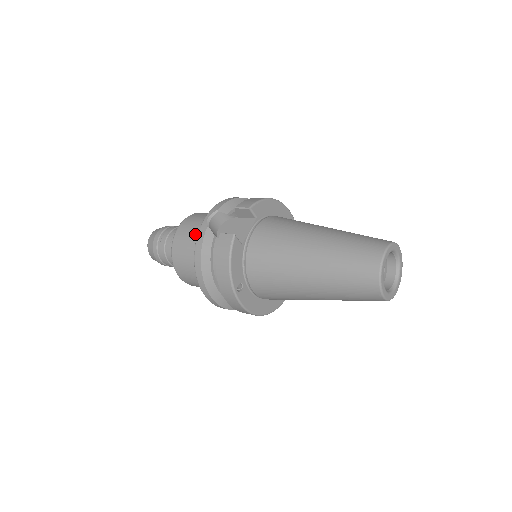
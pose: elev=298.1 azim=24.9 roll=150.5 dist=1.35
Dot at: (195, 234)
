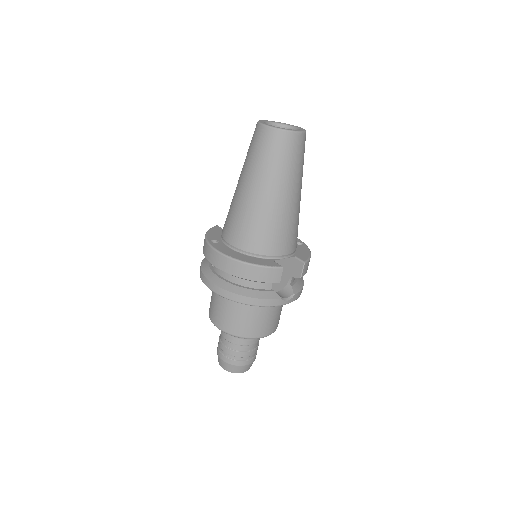
Dot at: occluded
